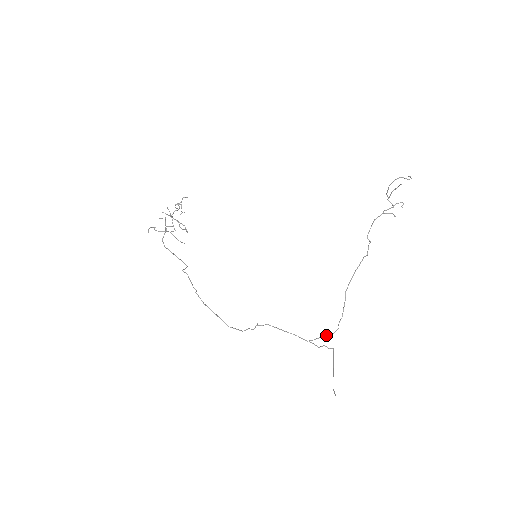
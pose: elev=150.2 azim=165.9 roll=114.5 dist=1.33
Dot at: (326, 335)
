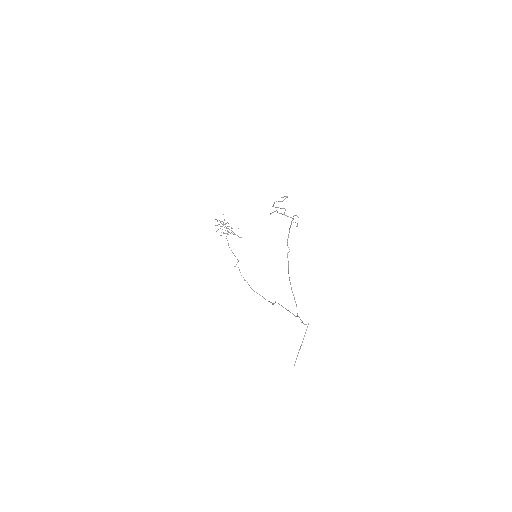
Dot at: occluded
